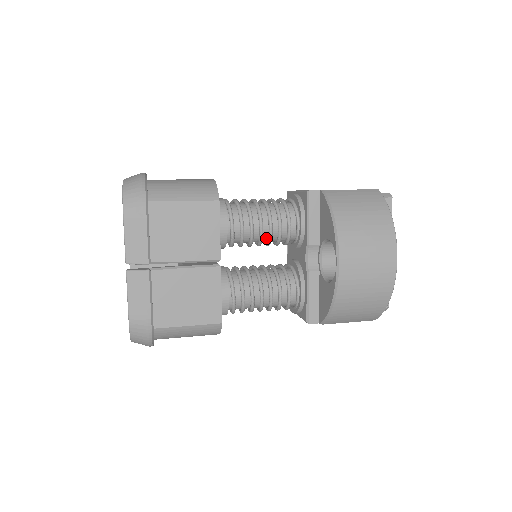
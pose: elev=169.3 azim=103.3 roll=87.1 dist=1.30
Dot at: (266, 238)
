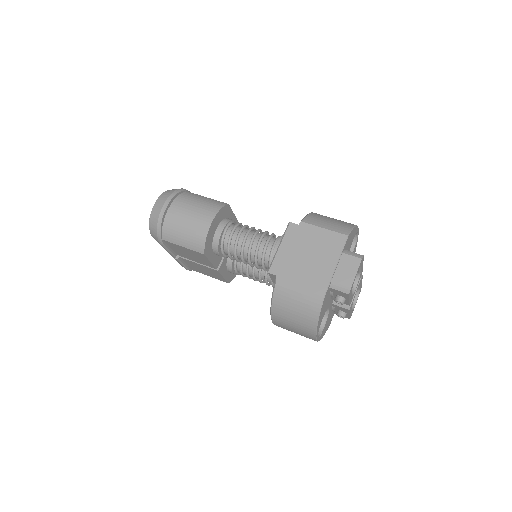
Dot at: occluded
